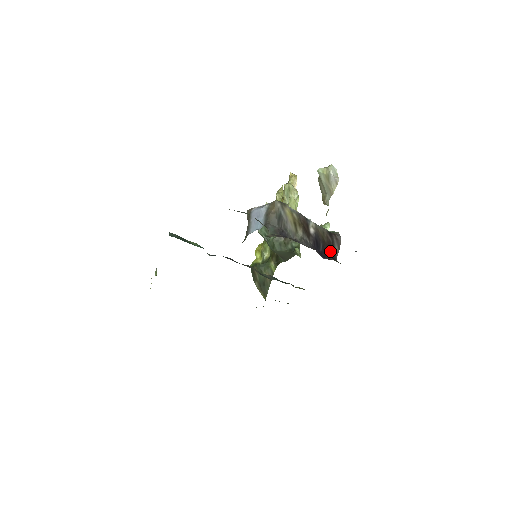
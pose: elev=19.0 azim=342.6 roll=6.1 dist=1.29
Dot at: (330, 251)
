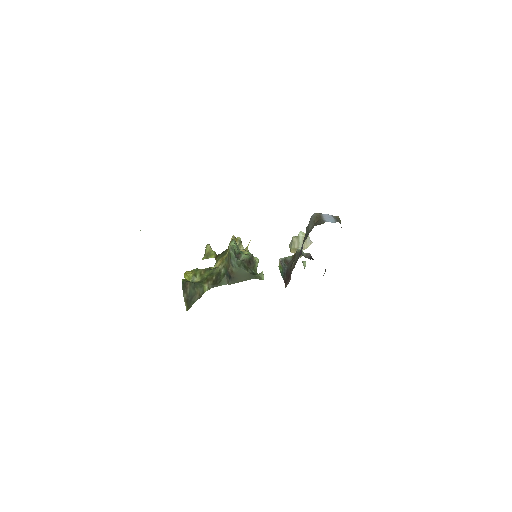
Dot at: occluded
